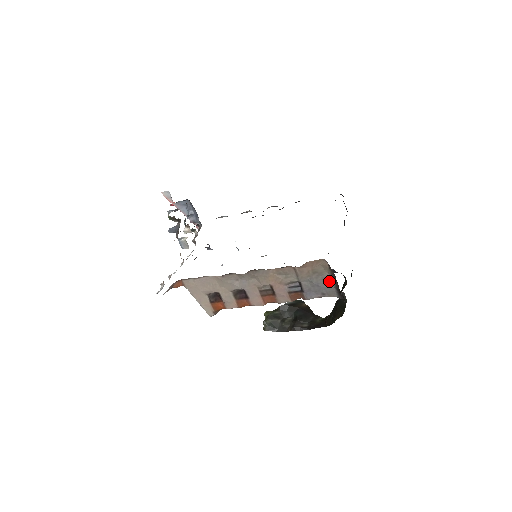
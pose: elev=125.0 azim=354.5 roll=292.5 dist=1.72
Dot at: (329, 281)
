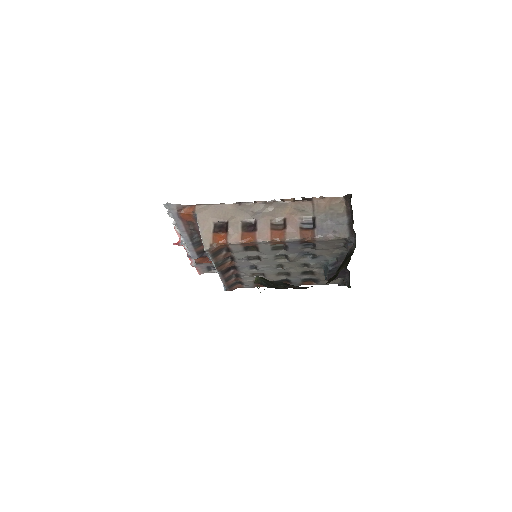
Dot at: (343, 220)
